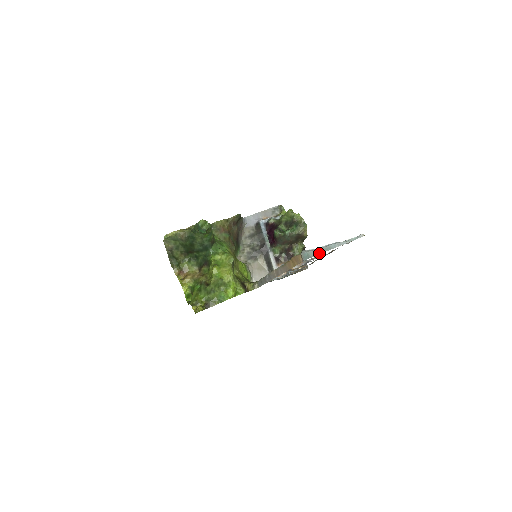
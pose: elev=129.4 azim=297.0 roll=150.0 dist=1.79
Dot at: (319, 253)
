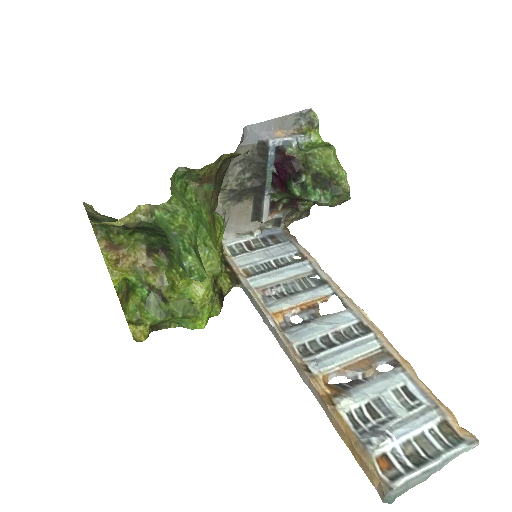
Dot at: (410, 488)
